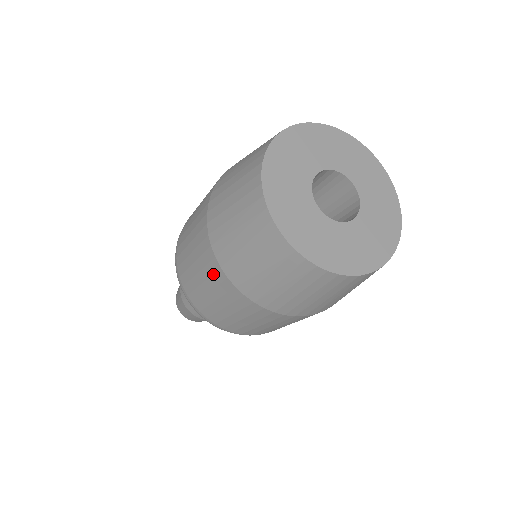
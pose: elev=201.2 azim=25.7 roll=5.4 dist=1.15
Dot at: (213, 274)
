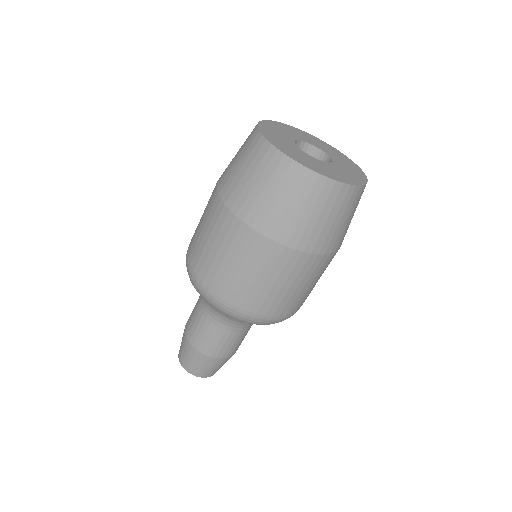
Dot at: (251, 247)
